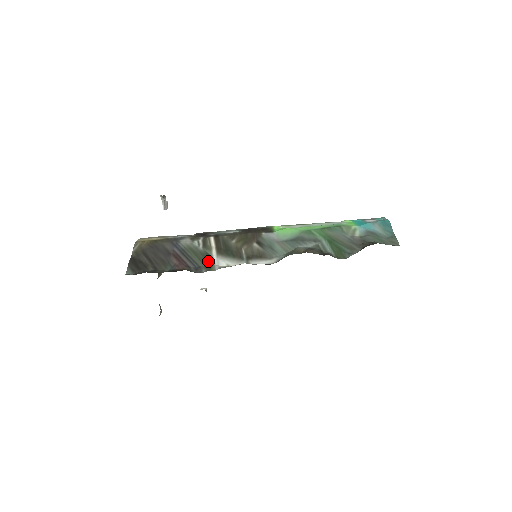
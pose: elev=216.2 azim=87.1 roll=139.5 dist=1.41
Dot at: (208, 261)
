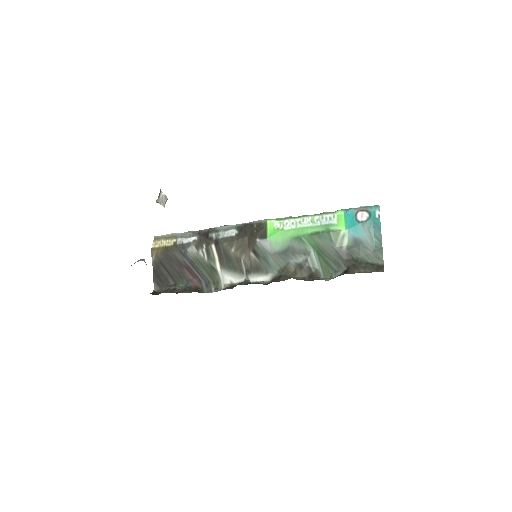
Dot at: (215, 276)
